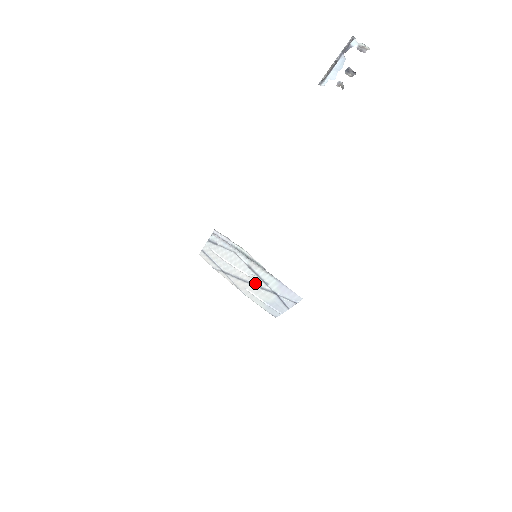
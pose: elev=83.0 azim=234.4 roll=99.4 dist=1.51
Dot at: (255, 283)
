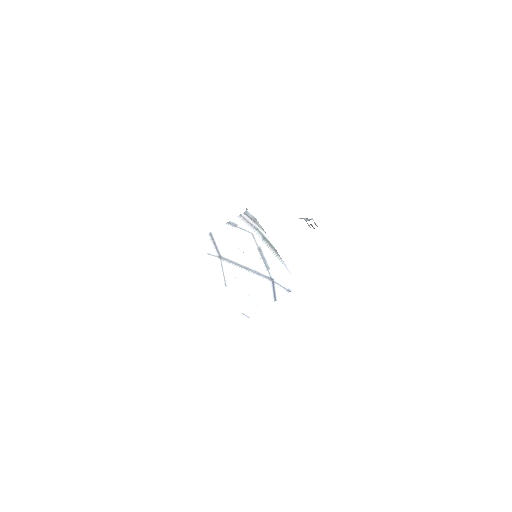
Dot at: (254, 268)
